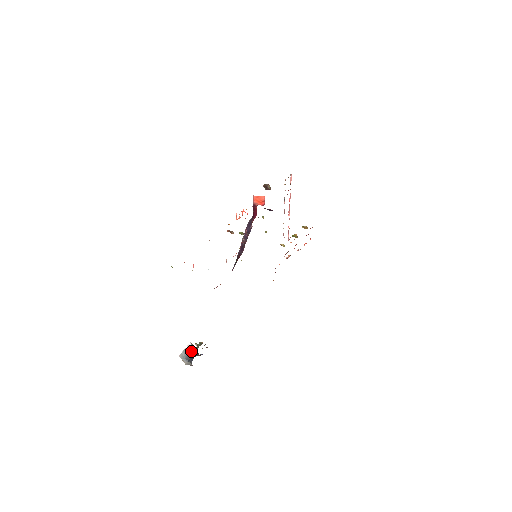
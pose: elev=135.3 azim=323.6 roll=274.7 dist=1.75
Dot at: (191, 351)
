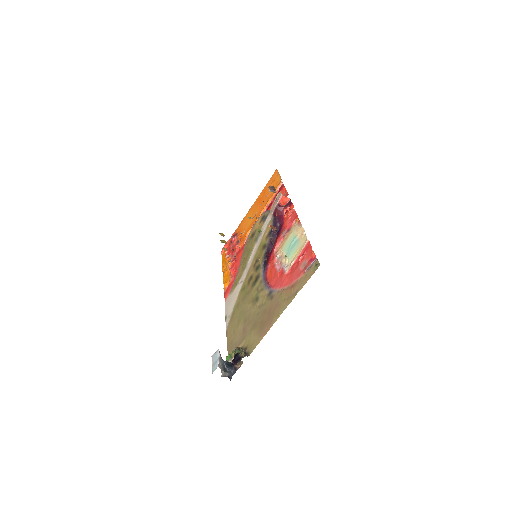
Dot at: occluded
